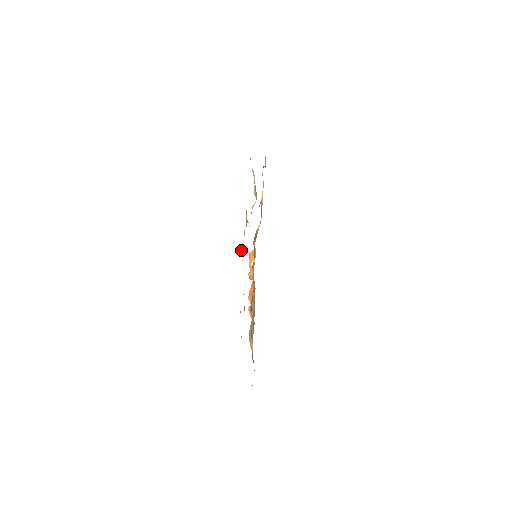
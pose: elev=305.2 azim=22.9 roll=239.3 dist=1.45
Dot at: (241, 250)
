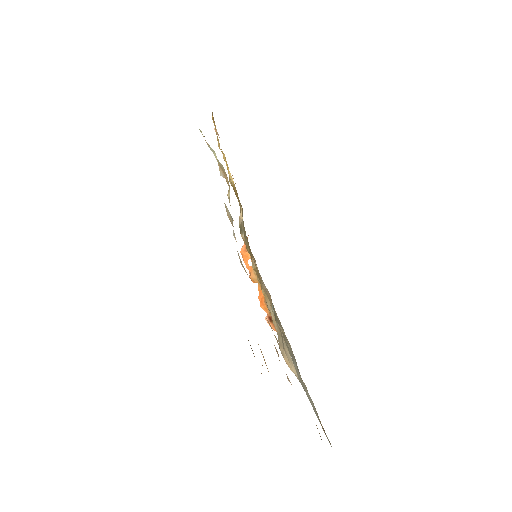
Dot at: (240, 262)
